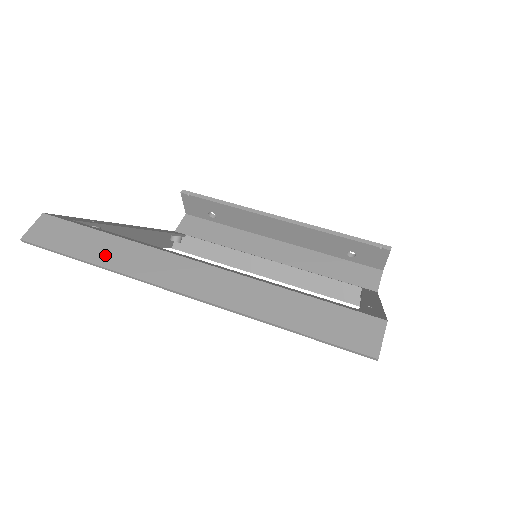
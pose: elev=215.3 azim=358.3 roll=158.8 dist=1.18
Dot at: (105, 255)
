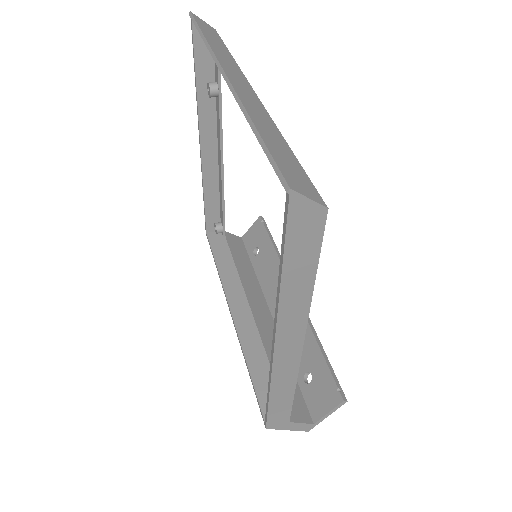
Dot at: (216, 45)
